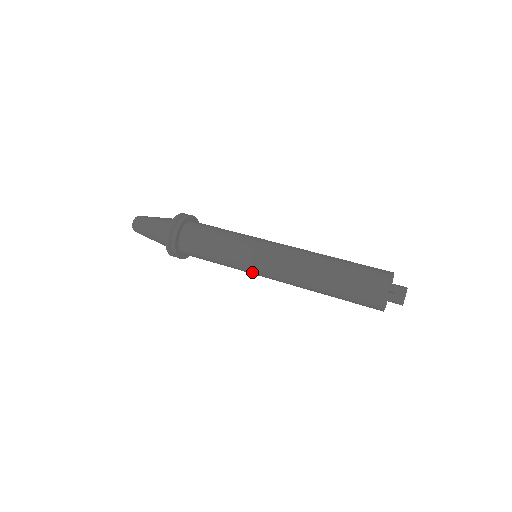
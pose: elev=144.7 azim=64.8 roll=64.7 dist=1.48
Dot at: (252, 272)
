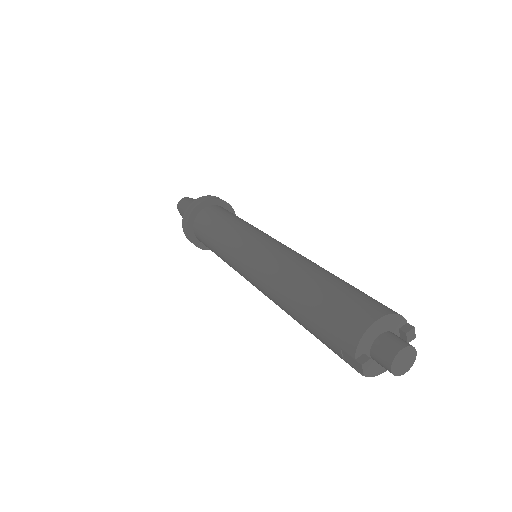
Dot at: occluded
